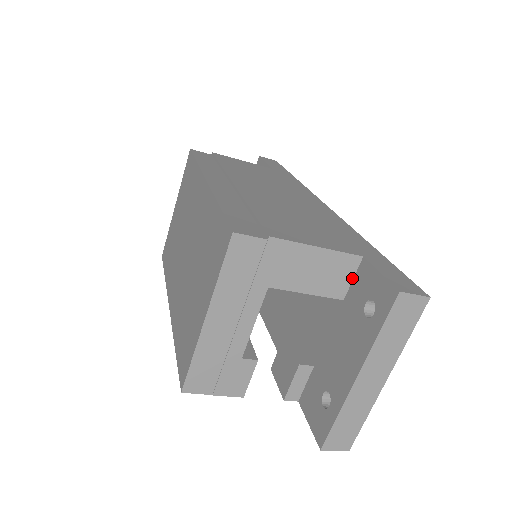
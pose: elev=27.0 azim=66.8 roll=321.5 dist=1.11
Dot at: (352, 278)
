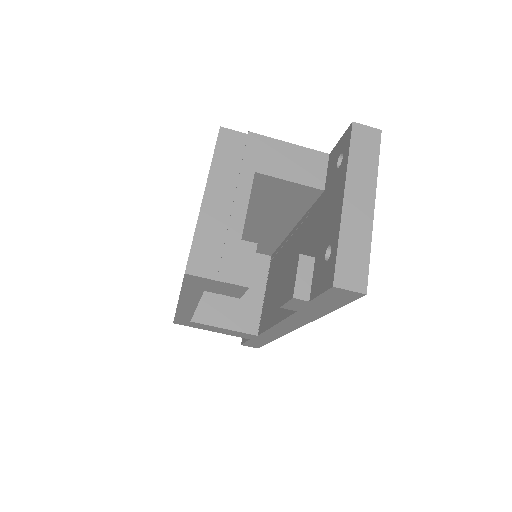
Dot at: (326, 171)
